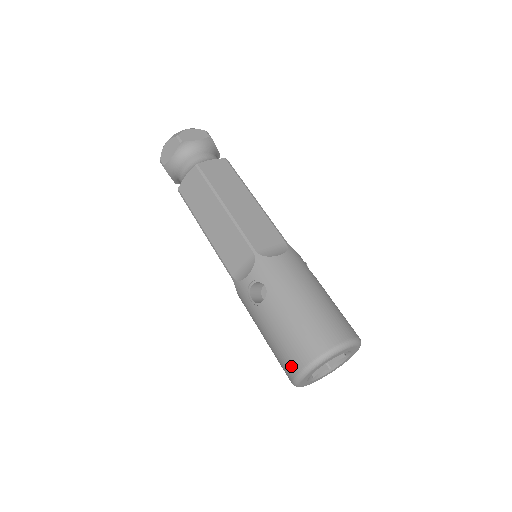
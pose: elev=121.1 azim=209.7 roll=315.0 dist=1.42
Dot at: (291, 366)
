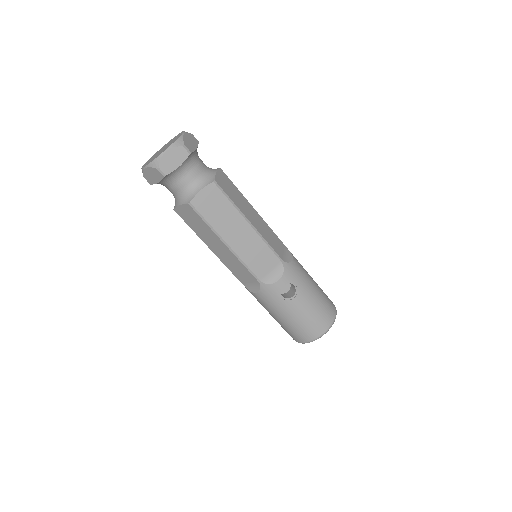
Dot at: occluded
